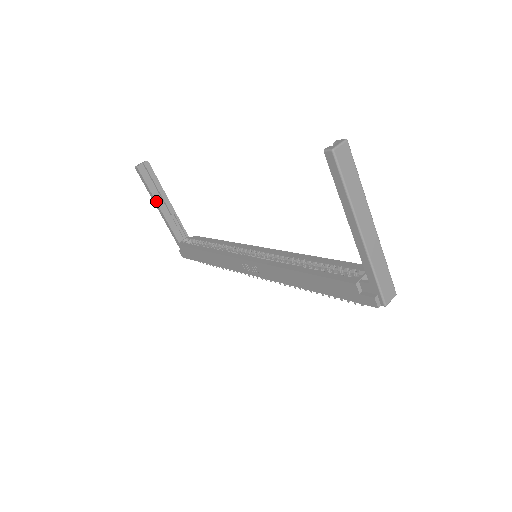
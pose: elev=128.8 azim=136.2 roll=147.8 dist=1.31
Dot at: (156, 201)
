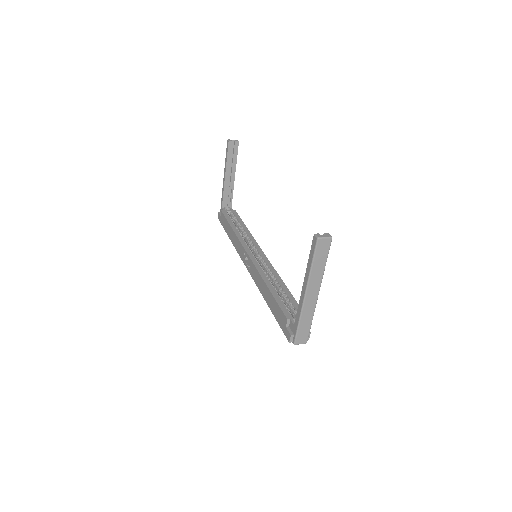
Dot at: (226, 171)
